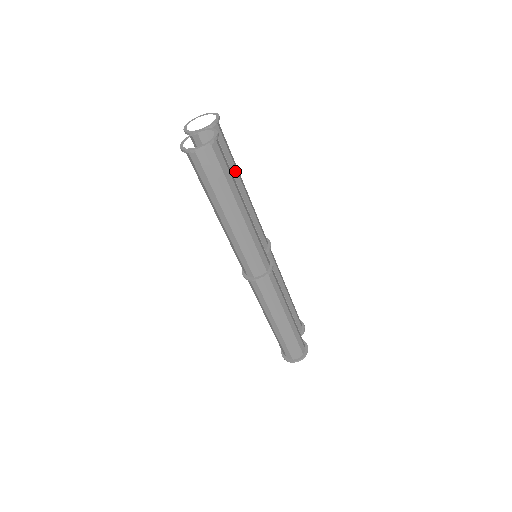
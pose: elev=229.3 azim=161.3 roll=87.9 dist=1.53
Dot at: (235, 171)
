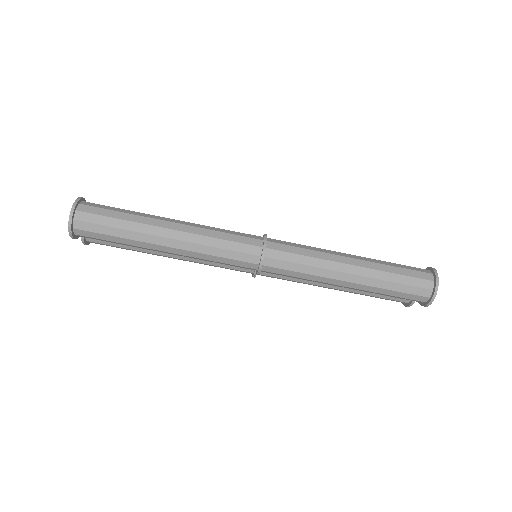
Dot at: occluded
